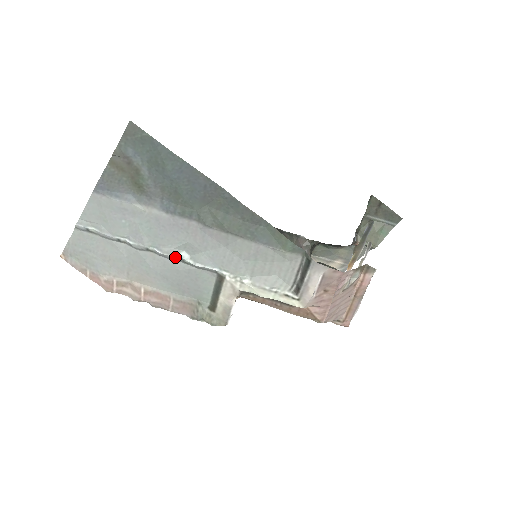
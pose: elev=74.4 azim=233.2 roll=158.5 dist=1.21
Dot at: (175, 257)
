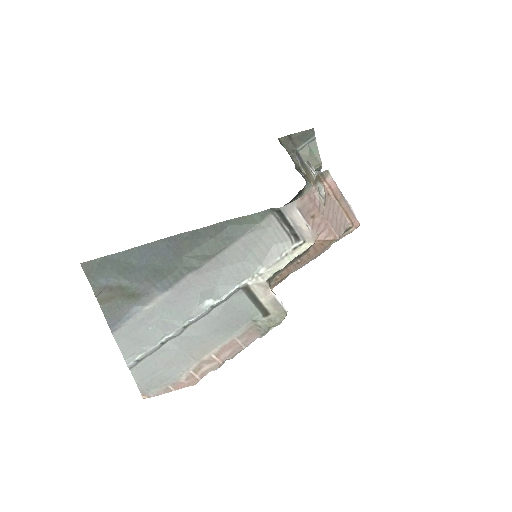
Dot at: (205, 311)
